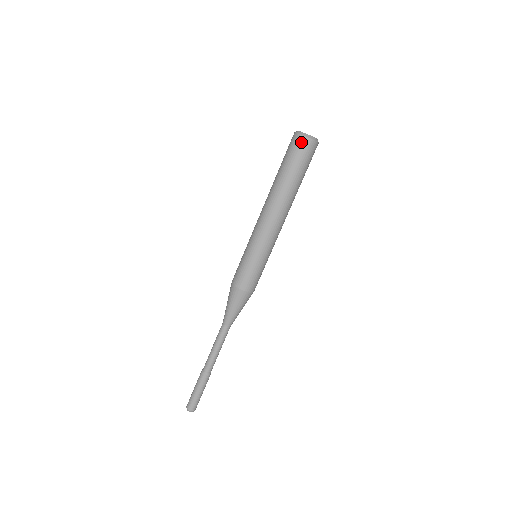
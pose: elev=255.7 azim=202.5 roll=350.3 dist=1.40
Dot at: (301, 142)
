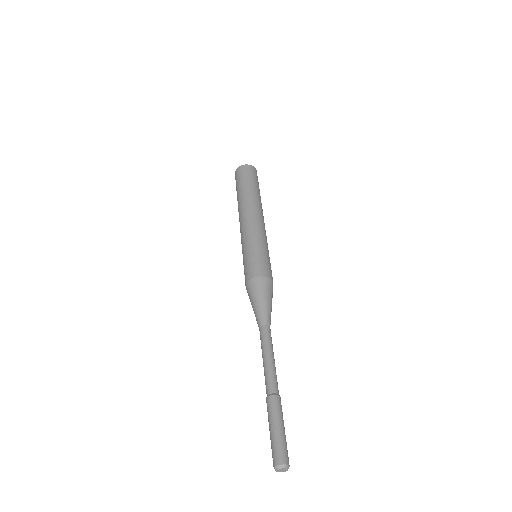
Dot at: (239, 171)
